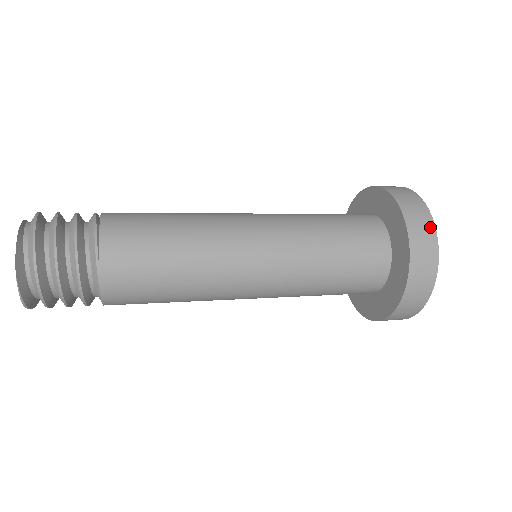
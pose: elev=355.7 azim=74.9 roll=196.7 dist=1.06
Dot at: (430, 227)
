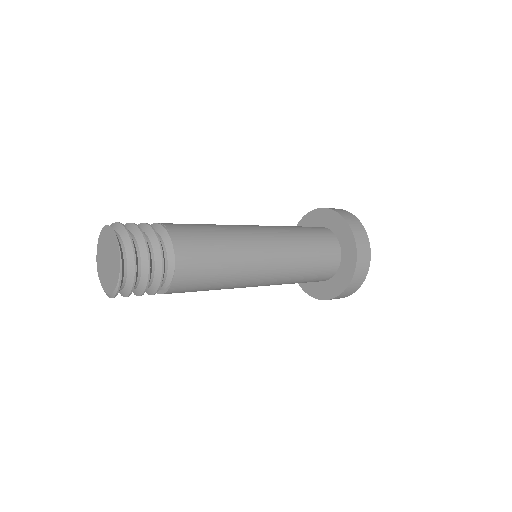
Dot at: (344, 211)
